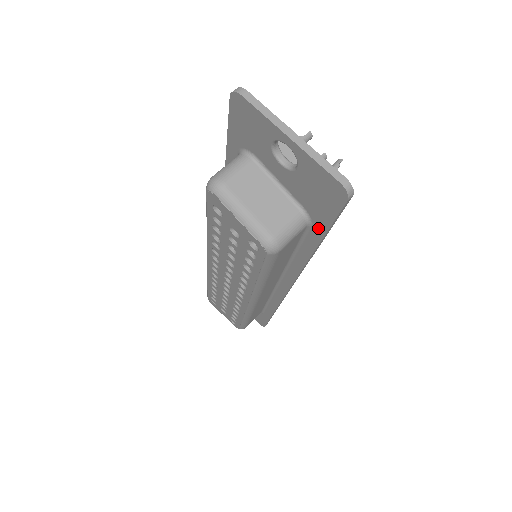
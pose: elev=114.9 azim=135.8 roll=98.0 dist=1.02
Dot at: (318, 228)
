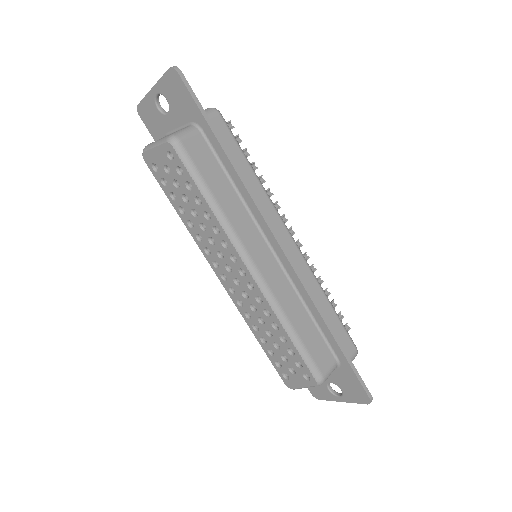
Dot at: (202, 123)
